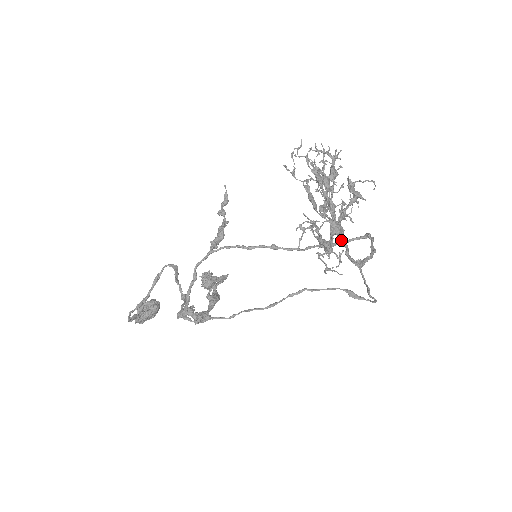
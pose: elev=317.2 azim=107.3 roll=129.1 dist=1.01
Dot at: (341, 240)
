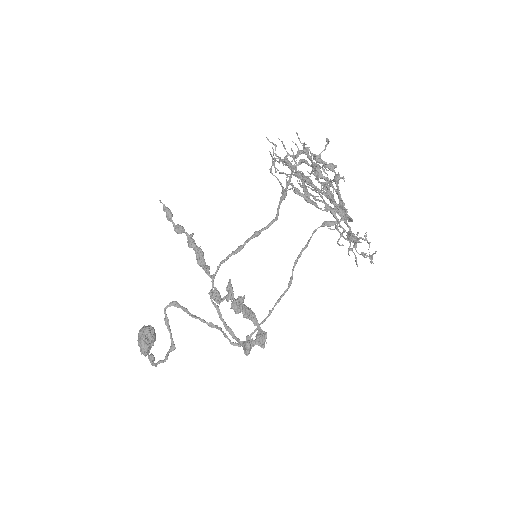
Dot at: occluded
